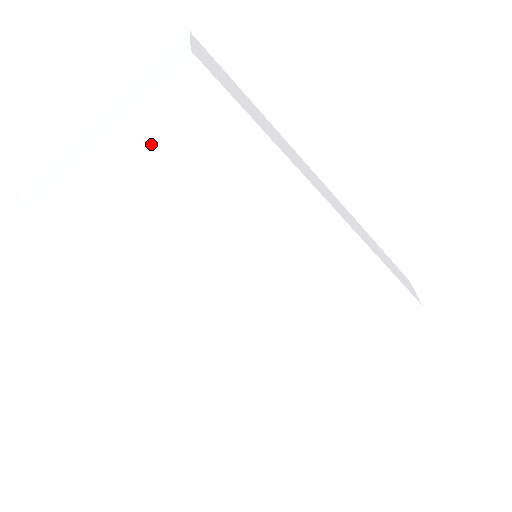
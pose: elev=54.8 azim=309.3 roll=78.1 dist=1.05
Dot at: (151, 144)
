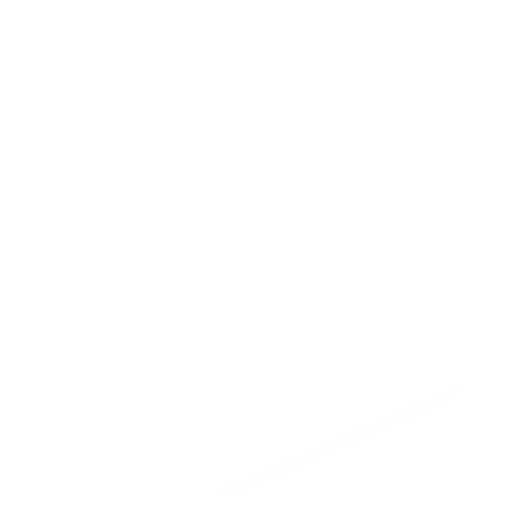
Dot at: (228, 141)
